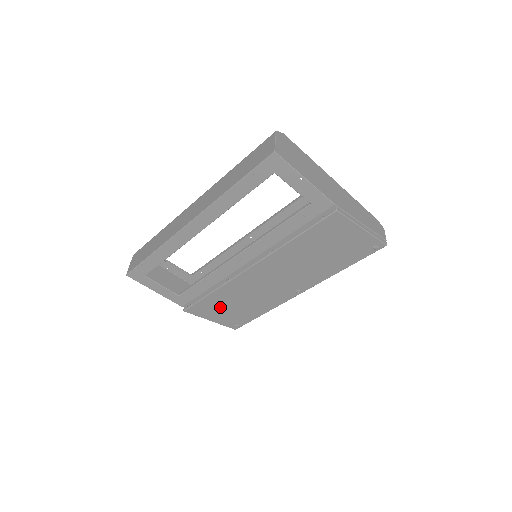
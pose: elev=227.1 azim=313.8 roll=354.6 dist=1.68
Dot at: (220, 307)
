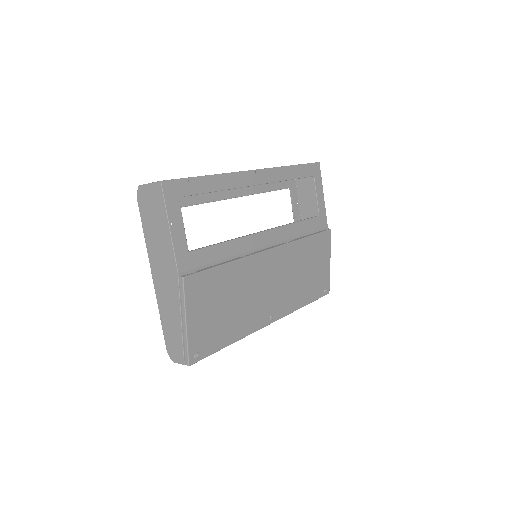
Dot at: (213, 298)
